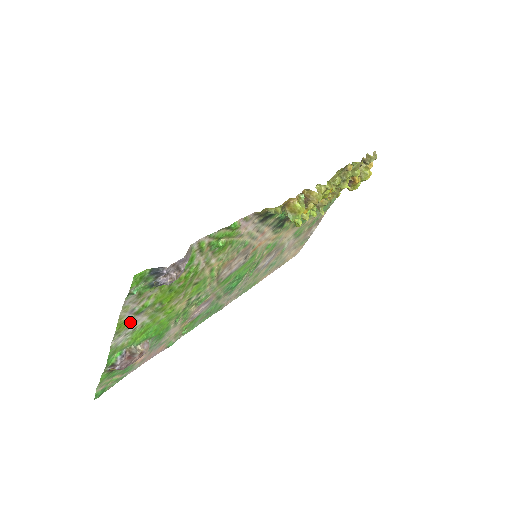
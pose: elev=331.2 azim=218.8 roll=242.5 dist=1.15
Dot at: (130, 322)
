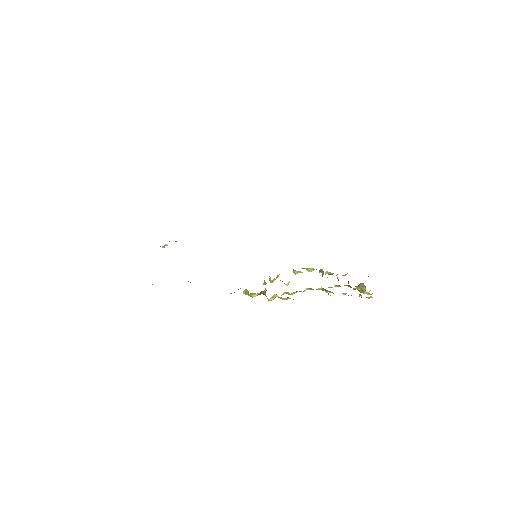
Dot at: occluded
